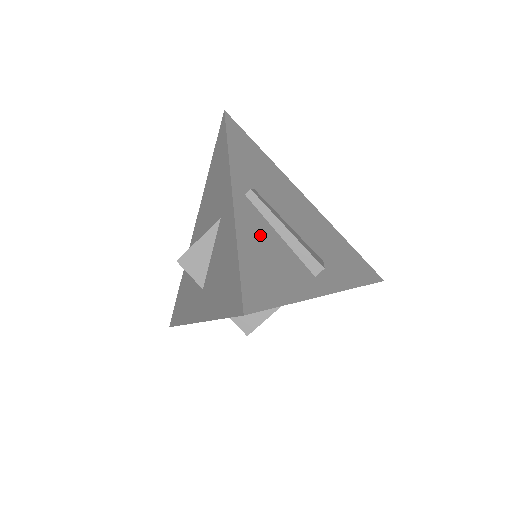
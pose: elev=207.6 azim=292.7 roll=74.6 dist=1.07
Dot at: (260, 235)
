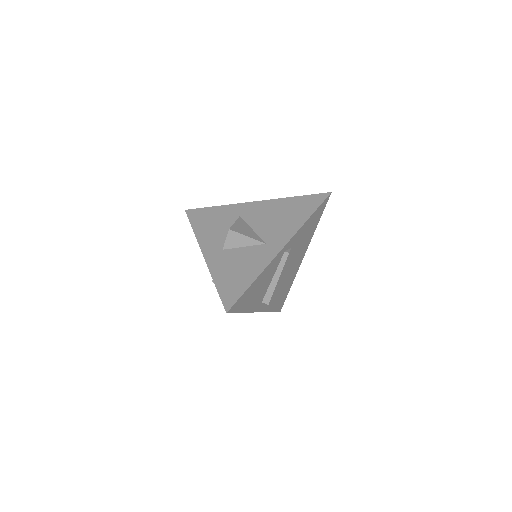
Dot at: (267, 276)
